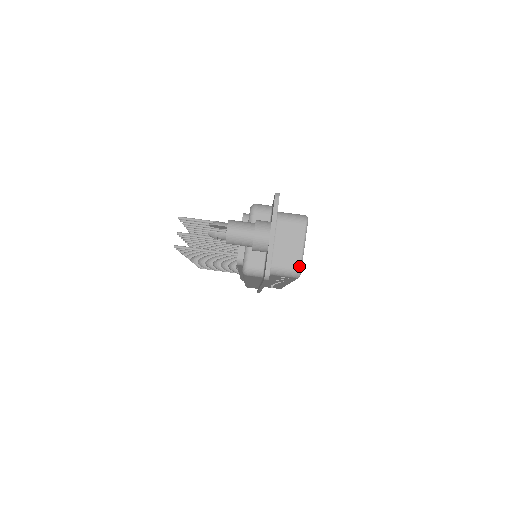
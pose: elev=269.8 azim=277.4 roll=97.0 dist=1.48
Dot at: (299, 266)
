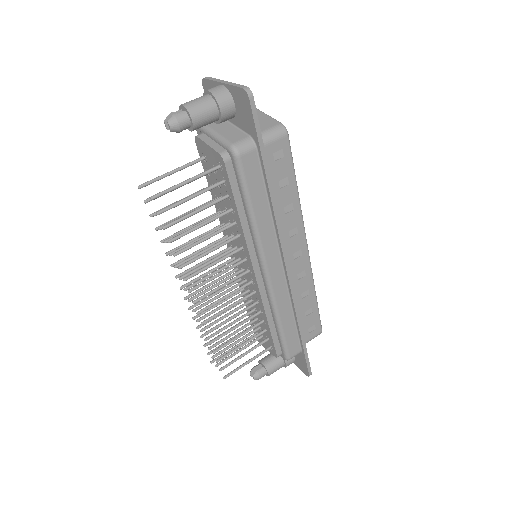
Dot at: (277, 122)
